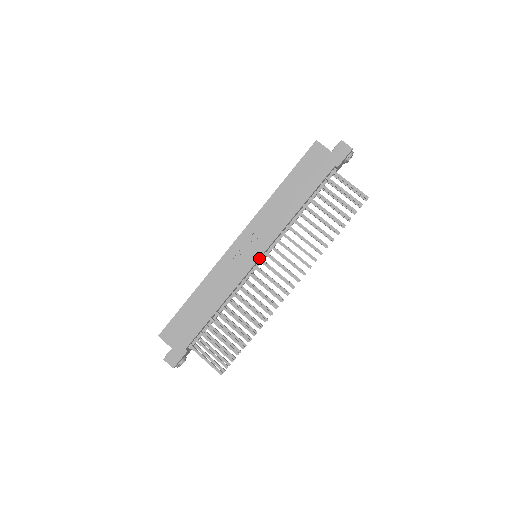
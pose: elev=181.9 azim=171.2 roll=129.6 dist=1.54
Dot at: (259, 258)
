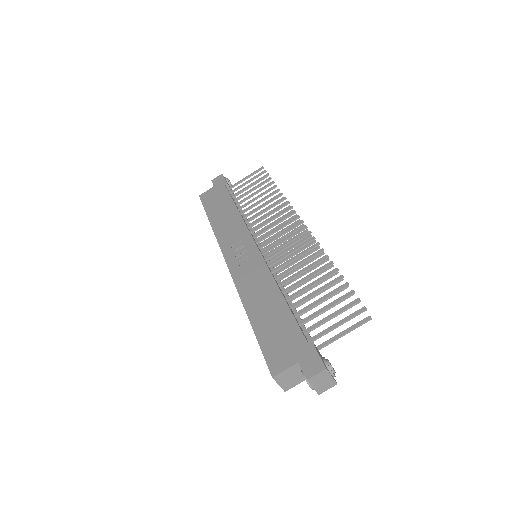
Dot at: (255, 244)
